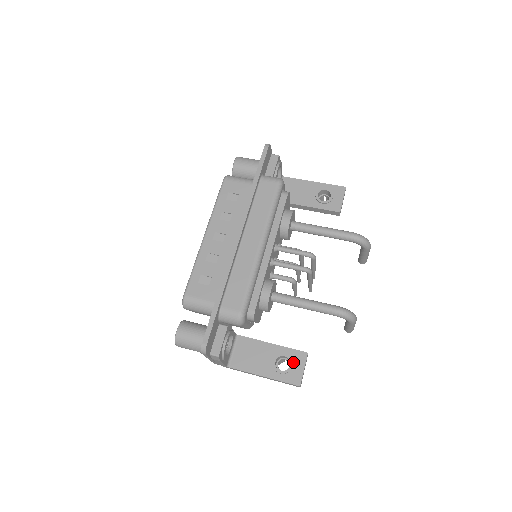
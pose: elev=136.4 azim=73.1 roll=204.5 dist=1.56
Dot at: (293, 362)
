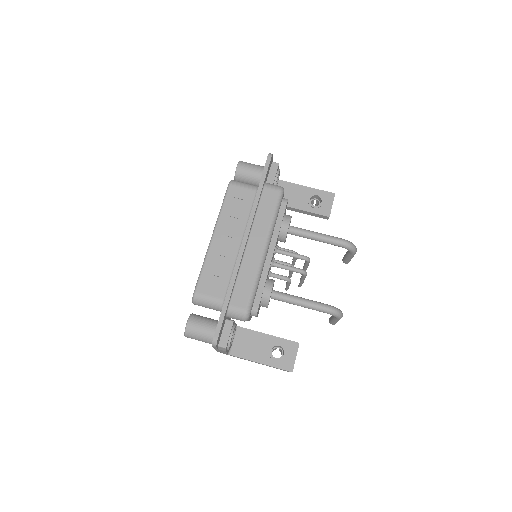
Dot at: (286, 351)
